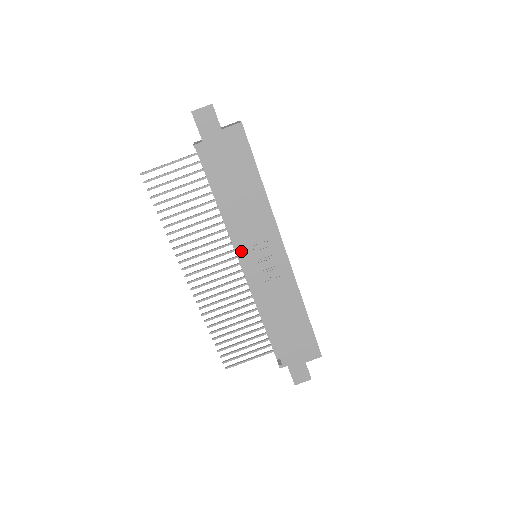
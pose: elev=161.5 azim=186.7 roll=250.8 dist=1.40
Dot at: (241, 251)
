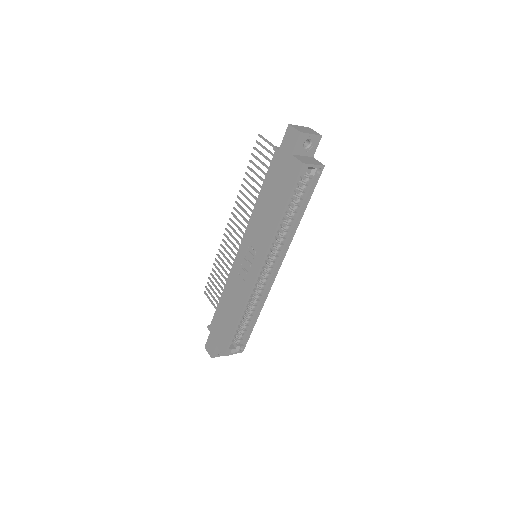
Dot at: (244, 239)
